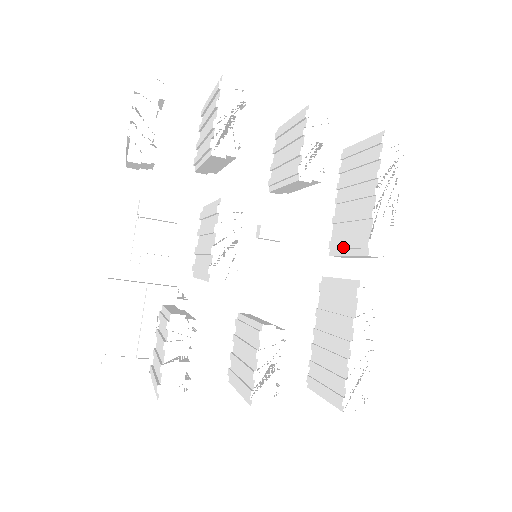
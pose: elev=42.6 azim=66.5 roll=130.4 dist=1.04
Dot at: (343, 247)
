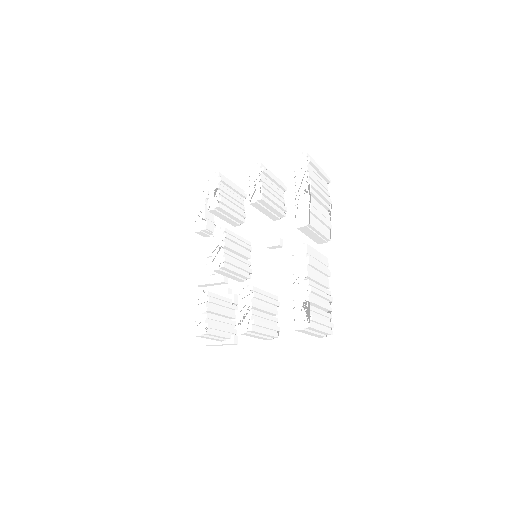
Dot at: occluded
